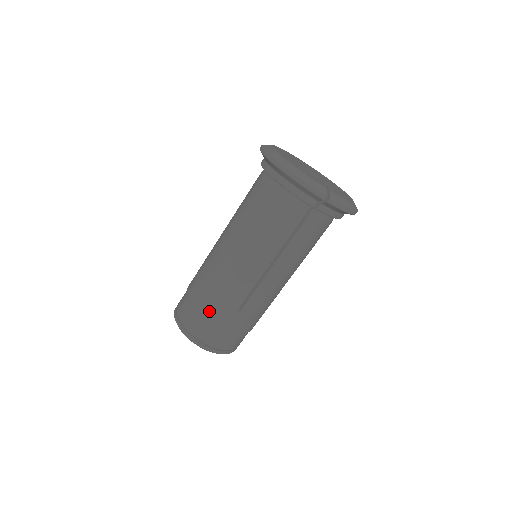
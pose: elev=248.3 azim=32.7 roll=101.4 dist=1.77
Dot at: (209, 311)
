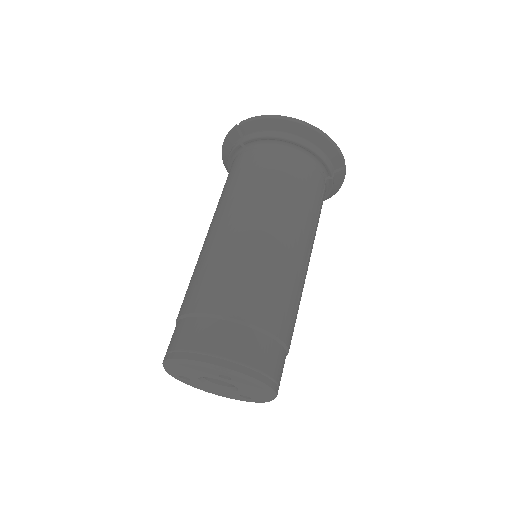
Dot at: occluded
